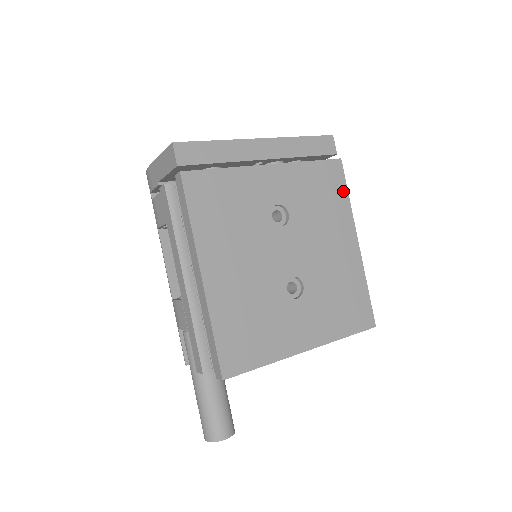
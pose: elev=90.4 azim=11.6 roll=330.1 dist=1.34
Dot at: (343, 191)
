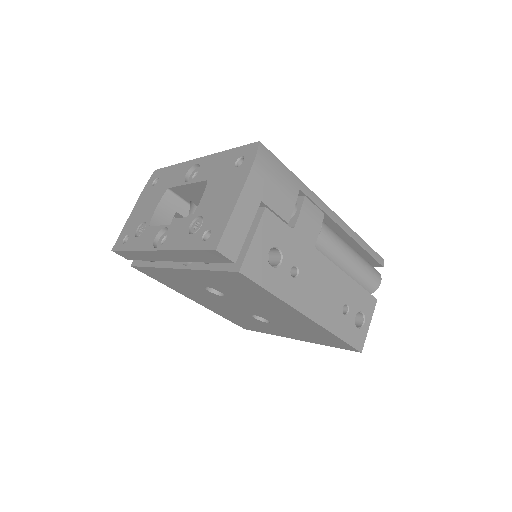
Dot at: (262, 290)
